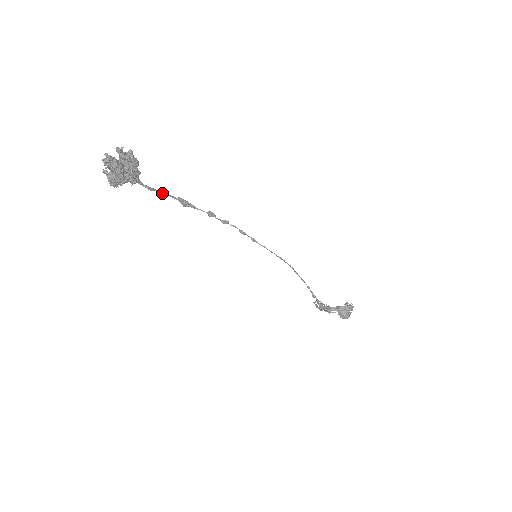
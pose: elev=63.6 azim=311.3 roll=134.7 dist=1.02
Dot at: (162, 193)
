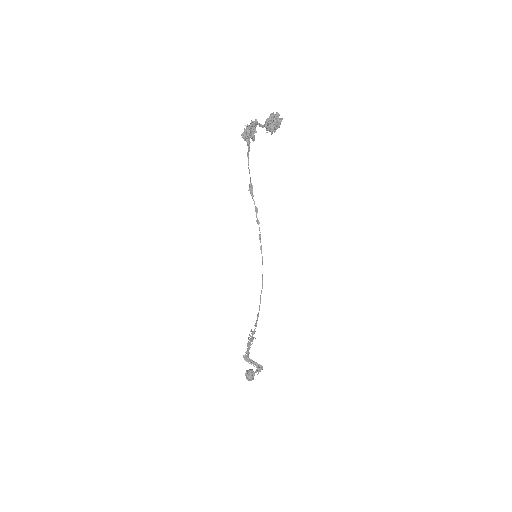
Dot at: (249, 171)
